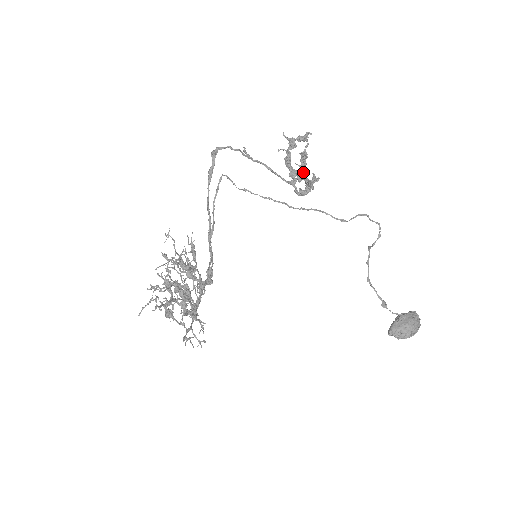
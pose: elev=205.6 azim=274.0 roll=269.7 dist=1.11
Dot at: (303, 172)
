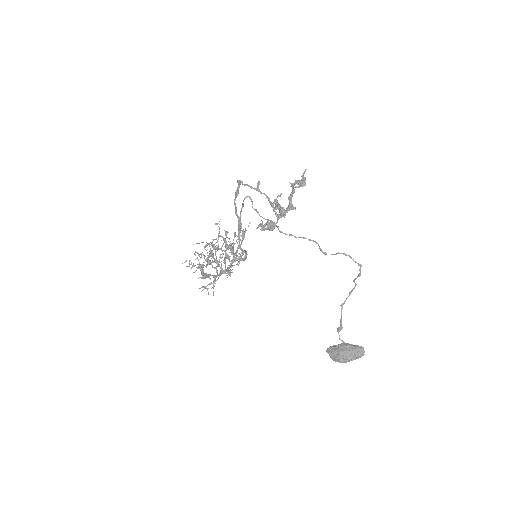
Dot at: (280, 212)
